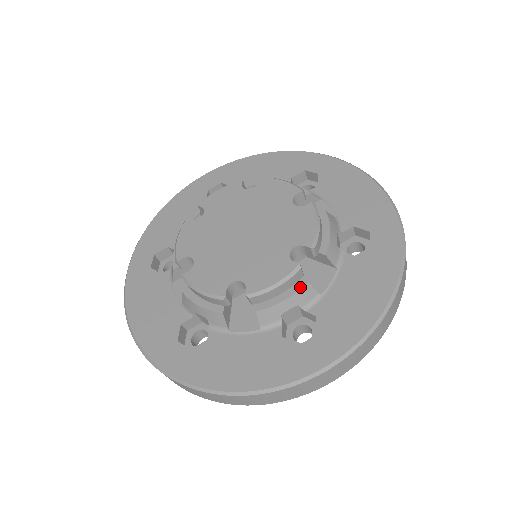
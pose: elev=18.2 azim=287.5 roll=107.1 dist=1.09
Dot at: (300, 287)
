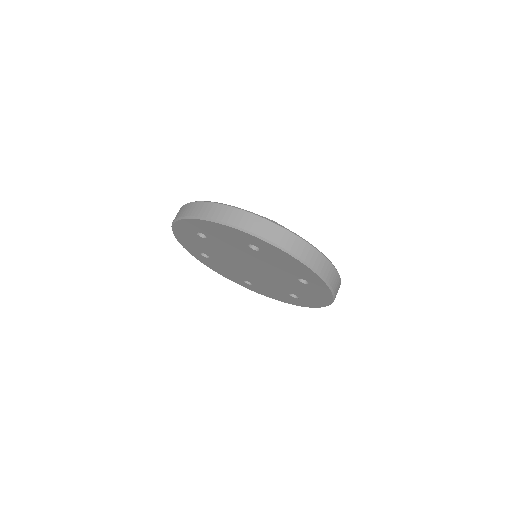
Dot at: occluded
